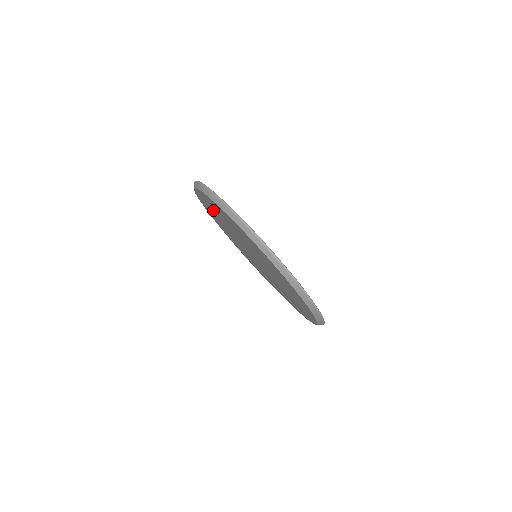
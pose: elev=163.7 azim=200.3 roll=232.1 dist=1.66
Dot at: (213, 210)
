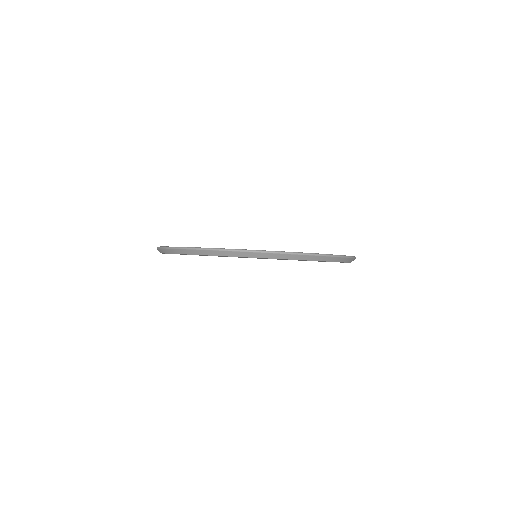
Dot at: occluded
